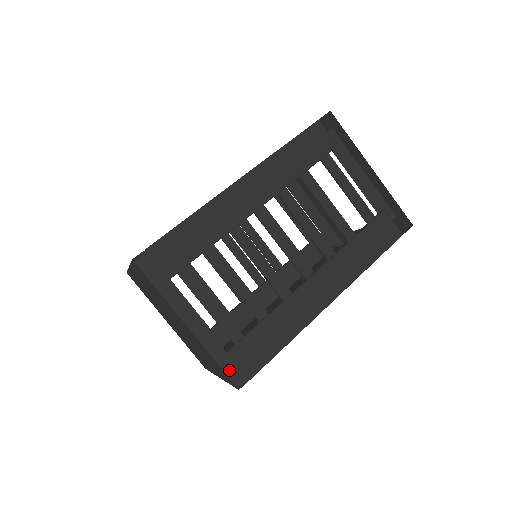
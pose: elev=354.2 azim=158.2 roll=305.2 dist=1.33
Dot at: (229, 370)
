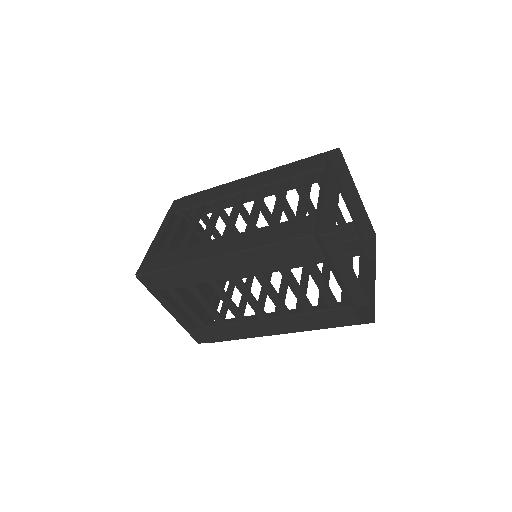
Dot at: (144, 263)
